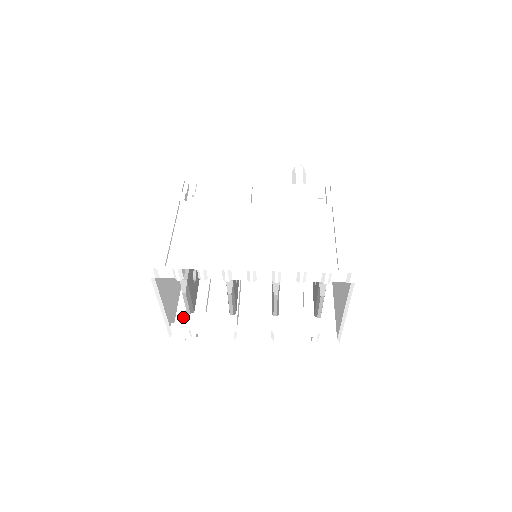
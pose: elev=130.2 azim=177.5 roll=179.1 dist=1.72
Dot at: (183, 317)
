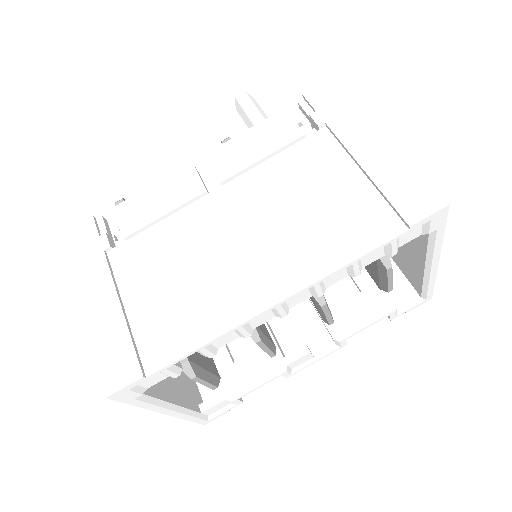
Dot at: occluded
